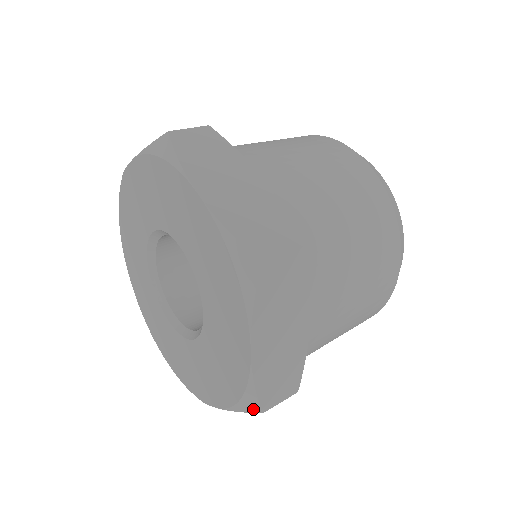
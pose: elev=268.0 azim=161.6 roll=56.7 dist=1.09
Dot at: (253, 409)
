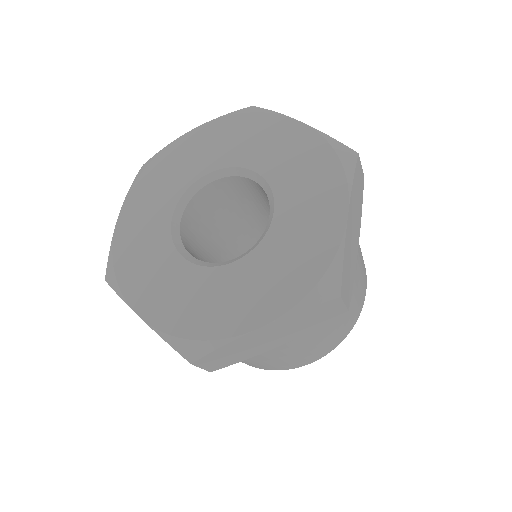
Dot at: (188, 354)
